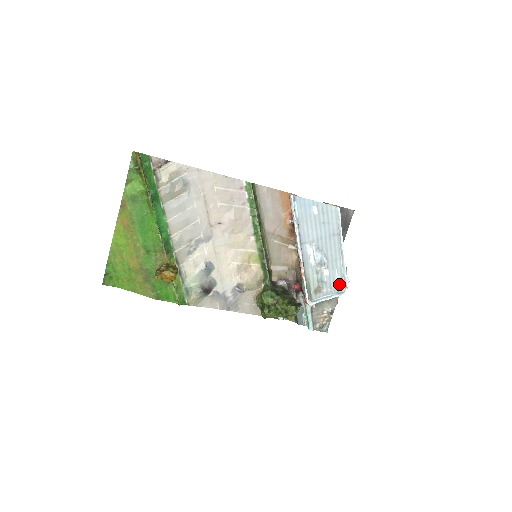
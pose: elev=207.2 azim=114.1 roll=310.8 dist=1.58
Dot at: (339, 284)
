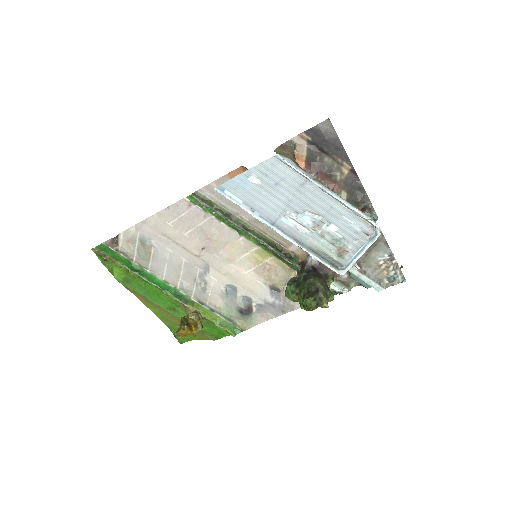
Dot at: (363, 228)
